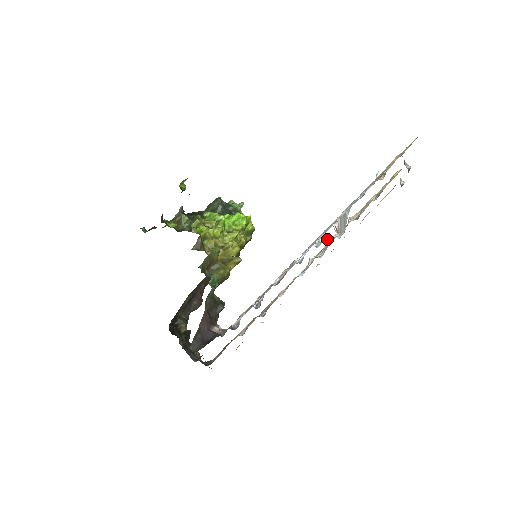
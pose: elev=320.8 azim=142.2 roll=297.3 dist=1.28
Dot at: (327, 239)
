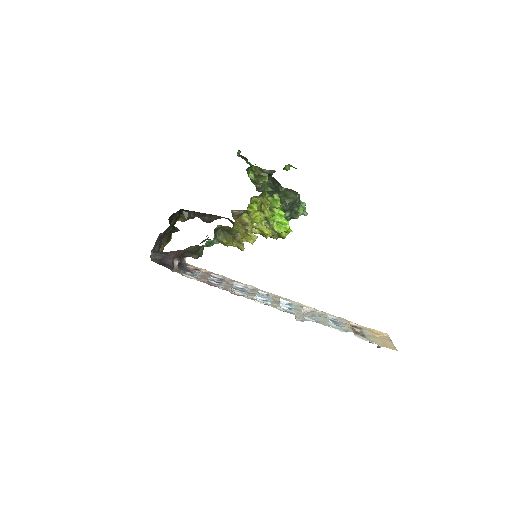
Dot at: occluded
